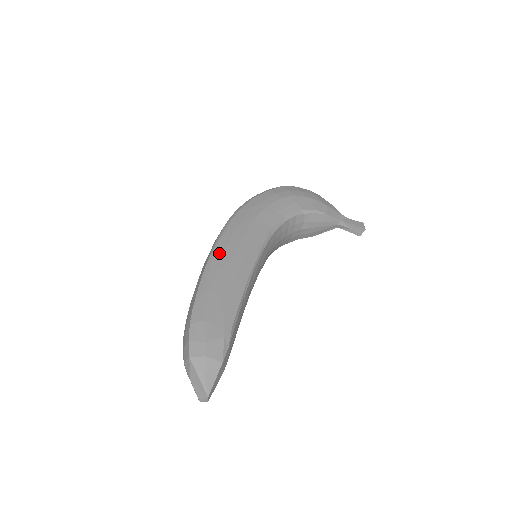
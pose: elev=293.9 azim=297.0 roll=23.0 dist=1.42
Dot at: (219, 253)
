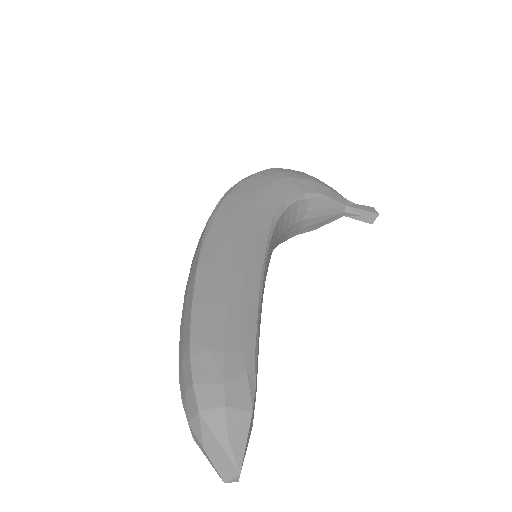
Dot at: (212, 252)
